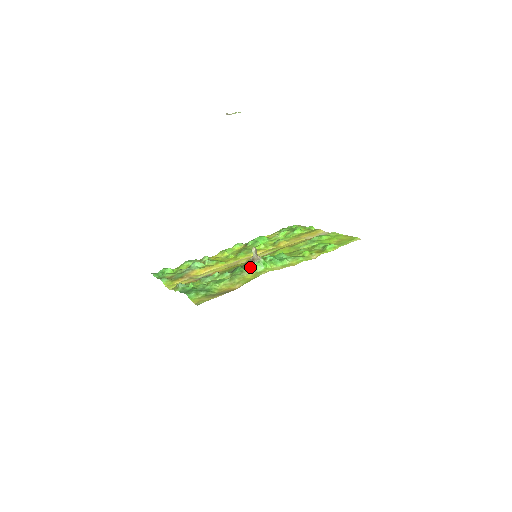
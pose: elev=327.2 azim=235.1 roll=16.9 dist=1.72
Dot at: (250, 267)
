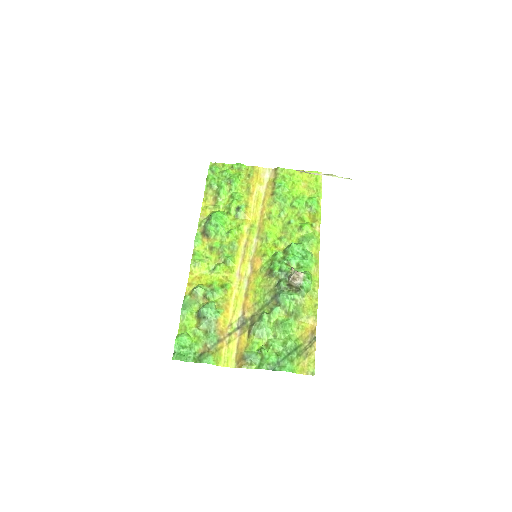
Dot at: (295, 288)
